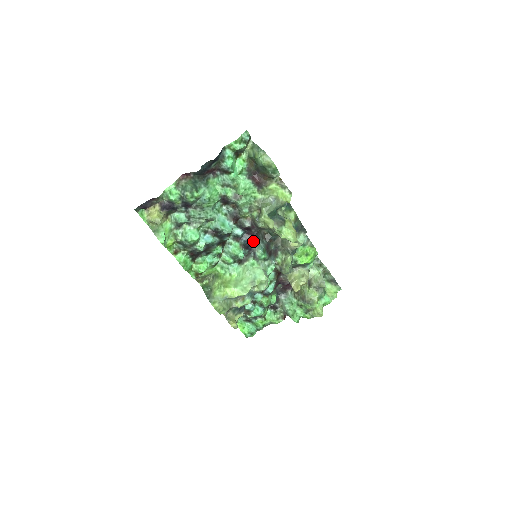
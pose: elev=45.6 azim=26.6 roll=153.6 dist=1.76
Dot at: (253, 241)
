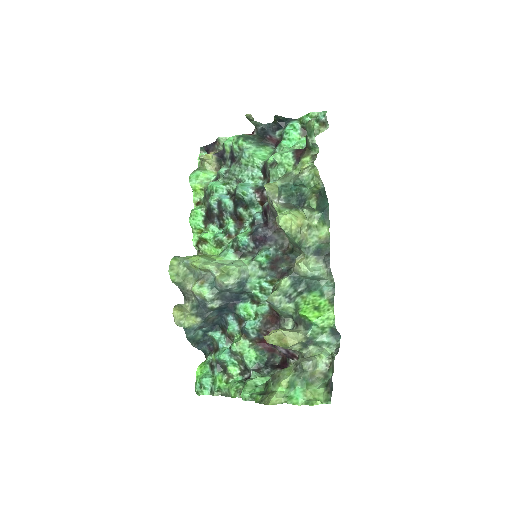
Dot at: (265, 236)
